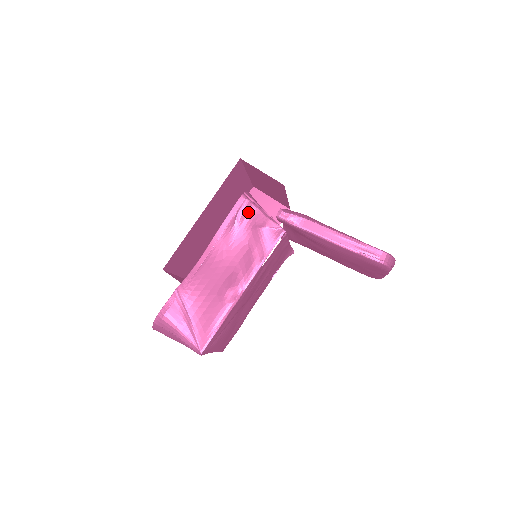
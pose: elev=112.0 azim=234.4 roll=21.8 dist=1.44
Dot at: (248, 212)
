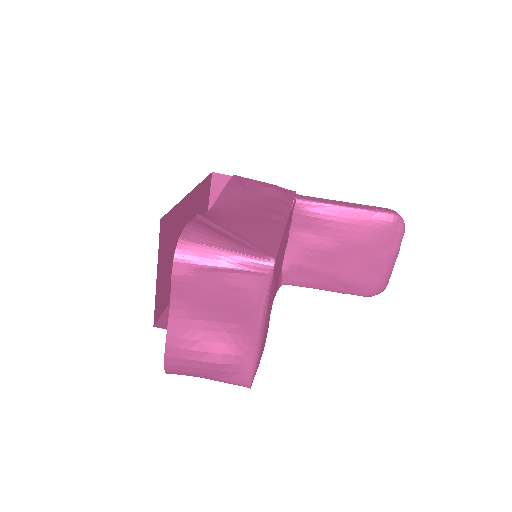
Dot at: (249, 181)
